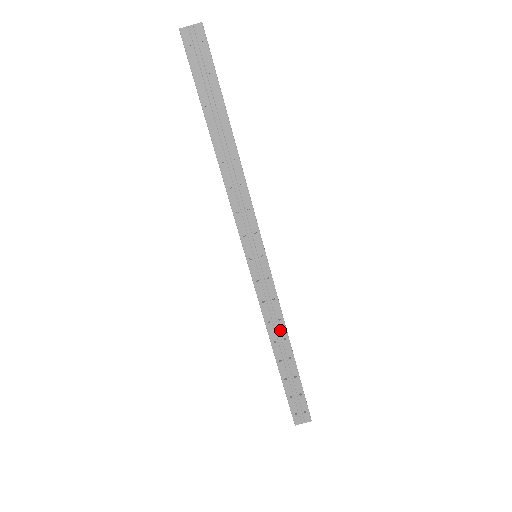
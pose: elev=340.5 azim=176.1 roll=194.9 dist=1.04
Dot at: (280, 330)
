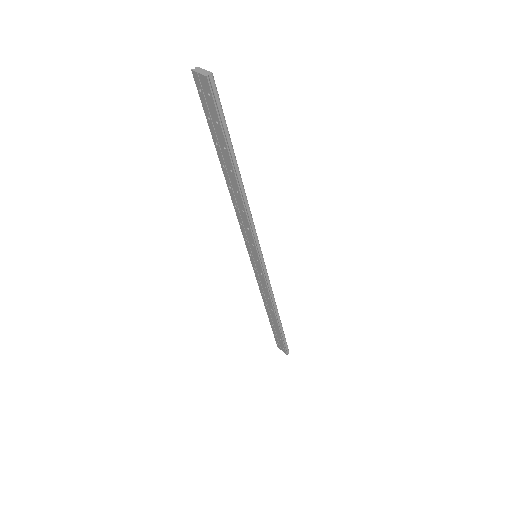
Dot at: (269, 303)
